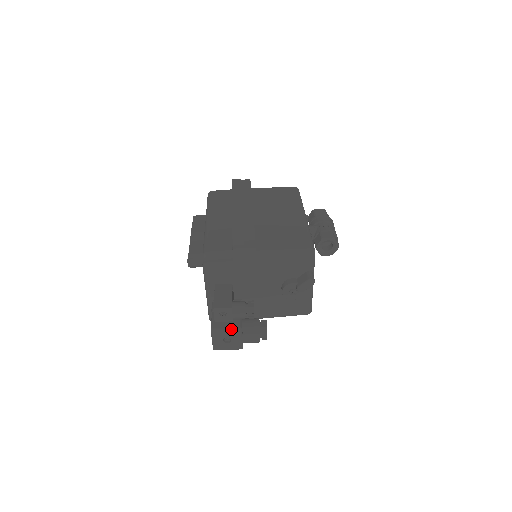
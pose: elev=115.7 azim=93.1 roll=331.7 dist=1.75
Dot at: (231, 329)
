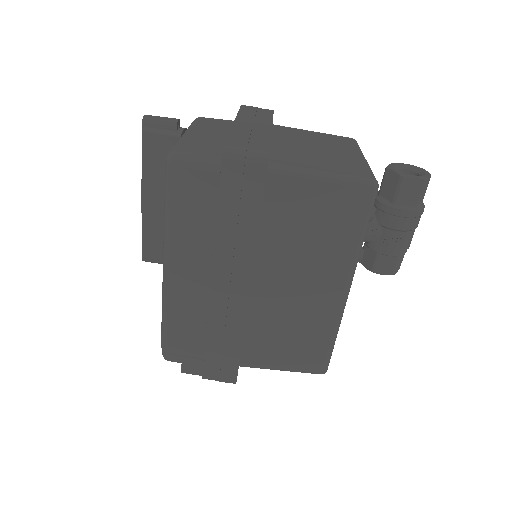
Dot at: occluded
